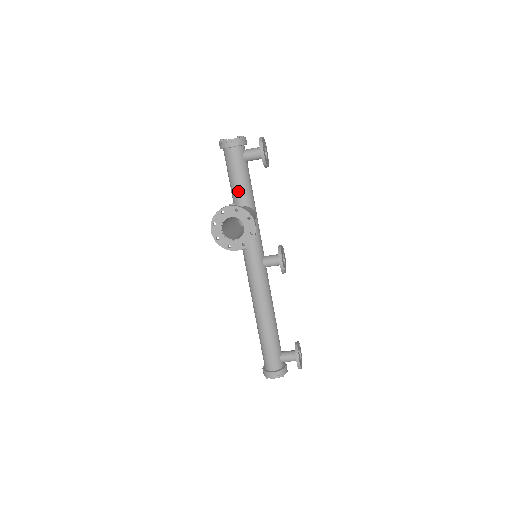
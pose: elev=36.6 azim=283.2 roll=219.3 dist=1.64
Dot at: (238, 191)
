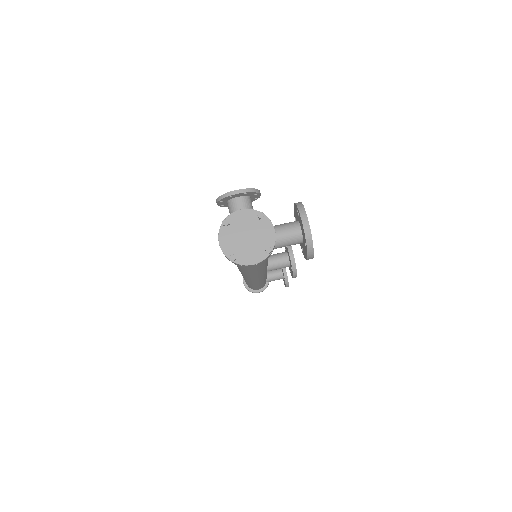
Dot at: occluded
